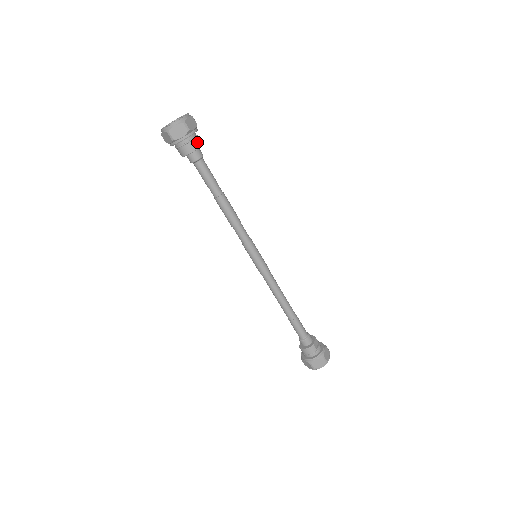
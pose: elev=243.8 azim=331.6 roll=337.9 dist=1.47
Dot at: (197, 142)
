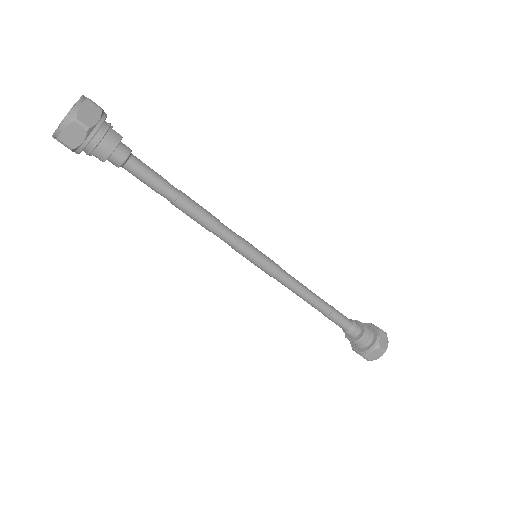
Dot at: occluded
